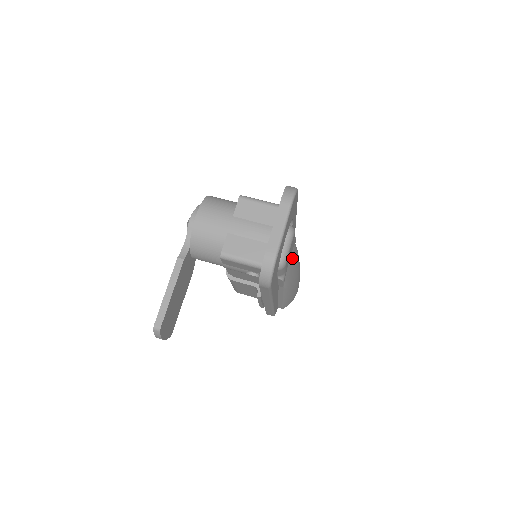
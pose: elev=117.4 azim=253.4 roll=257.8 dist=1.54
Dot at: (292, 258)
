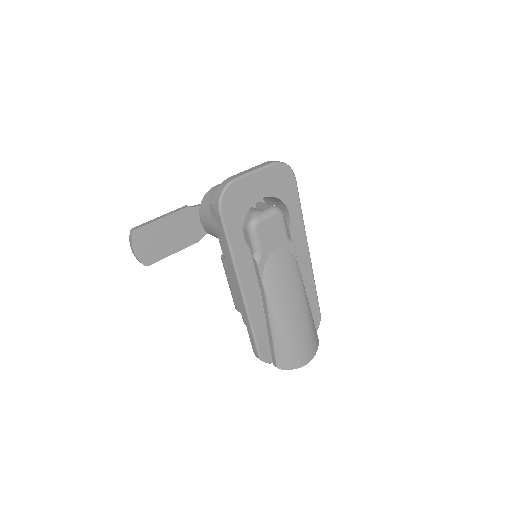
Dot at: (281, 259)
